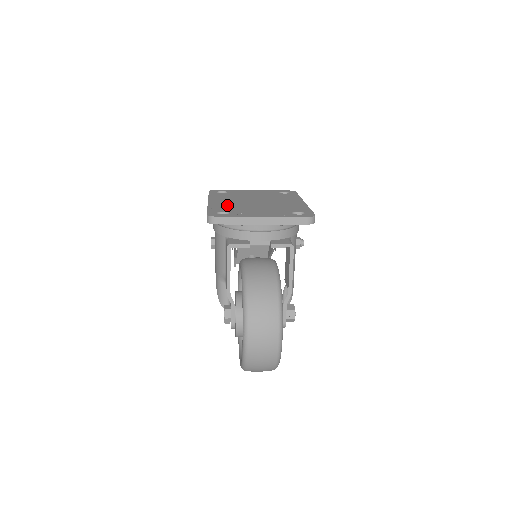
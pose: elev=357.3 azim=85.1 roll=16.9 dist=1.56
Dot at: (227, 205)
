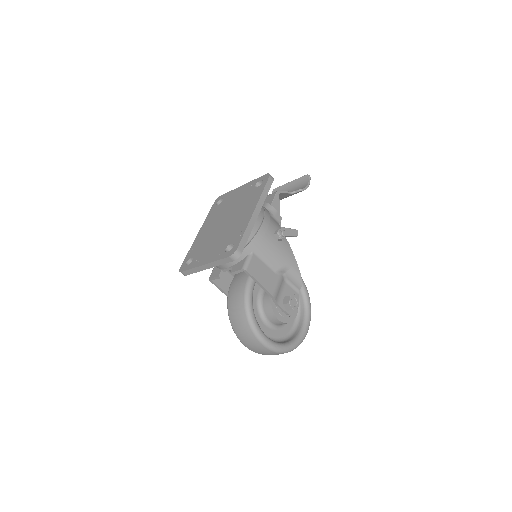
Dot at: (202, 240)
